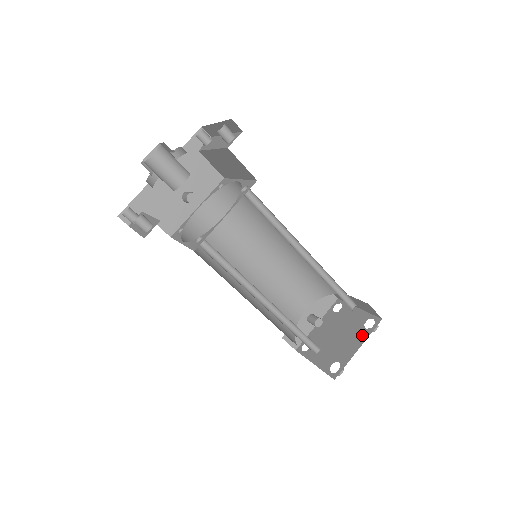
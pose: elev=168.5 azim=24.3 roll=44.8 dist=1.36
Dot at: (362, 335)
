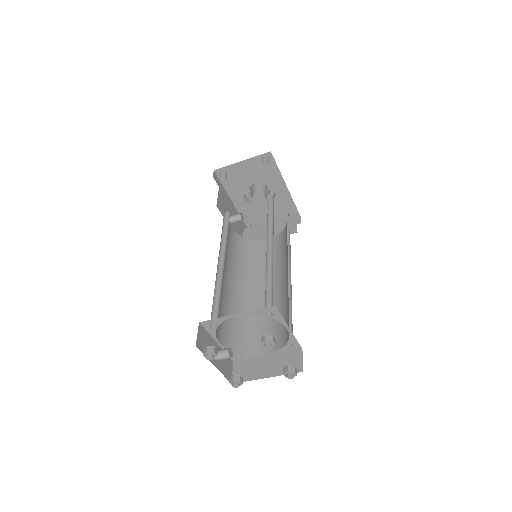
Dot at: occluded
